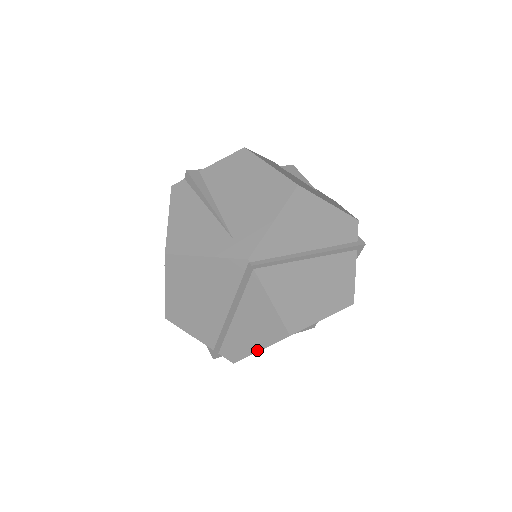
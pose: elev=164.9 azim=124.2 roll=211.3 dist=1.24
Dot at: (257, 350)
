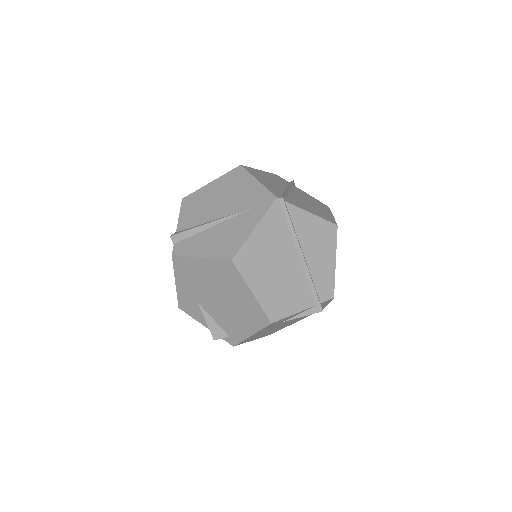
Dot at: (334, 264)
